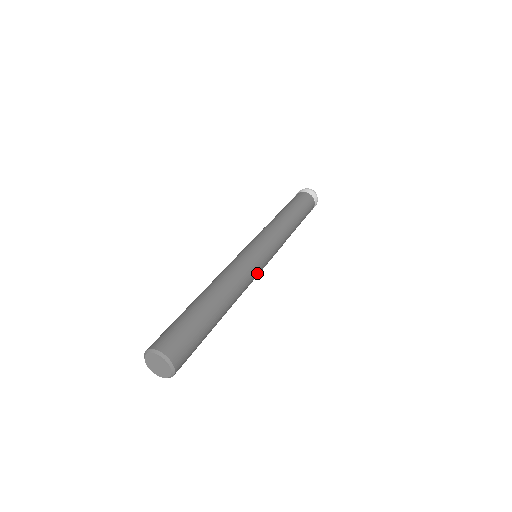
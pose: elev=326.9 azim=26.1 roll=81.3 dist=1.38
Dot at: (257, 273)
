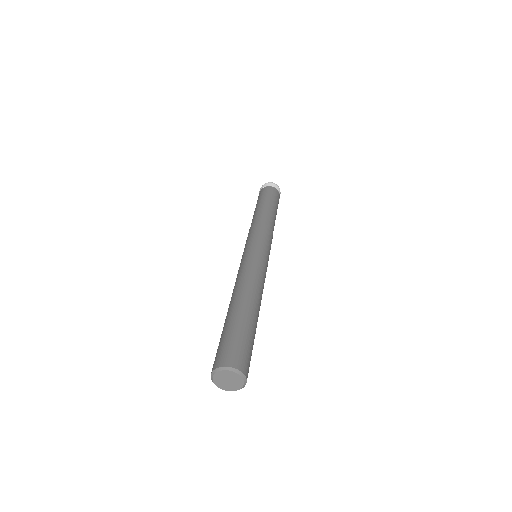
Dot at: occluded
